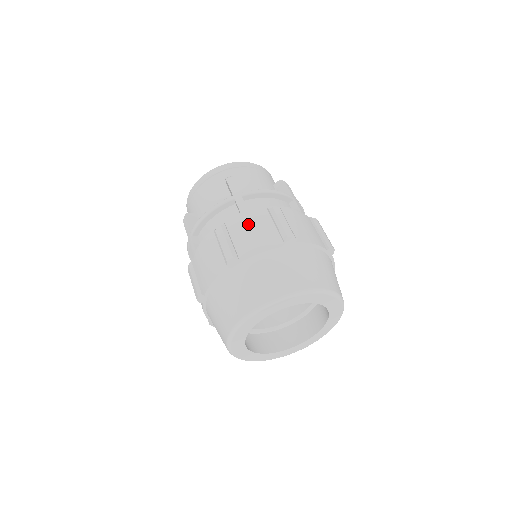
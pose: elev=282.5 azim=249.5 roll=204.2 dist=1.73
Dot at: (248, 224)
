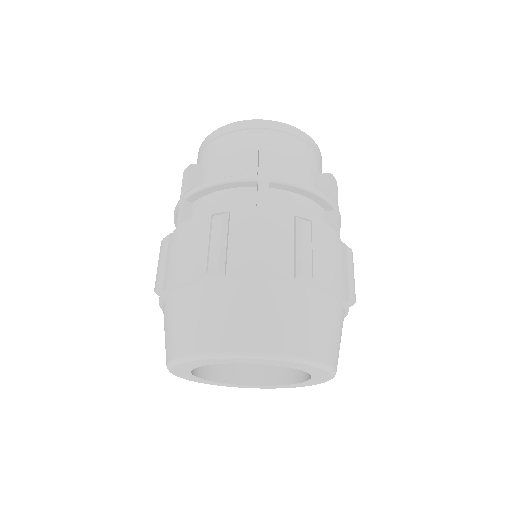
Dot at: (259, 229)
